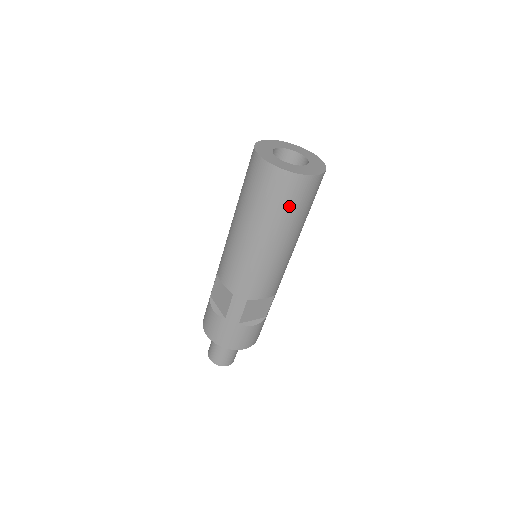
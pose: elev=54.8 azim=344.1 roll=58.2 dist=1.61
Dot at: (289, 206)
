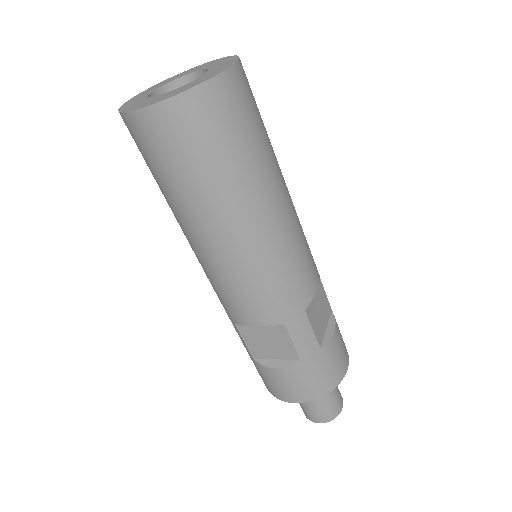
Dot at: (245, 136)
